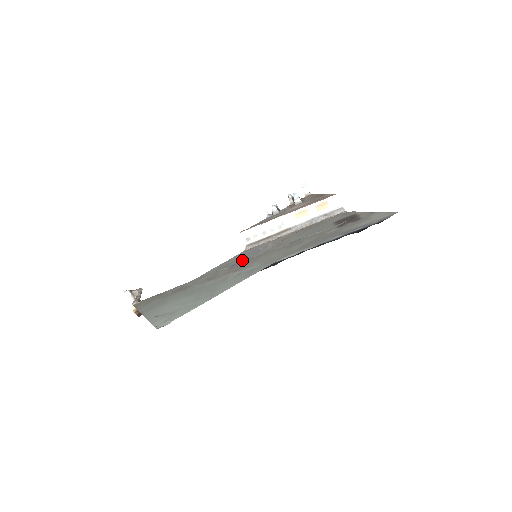
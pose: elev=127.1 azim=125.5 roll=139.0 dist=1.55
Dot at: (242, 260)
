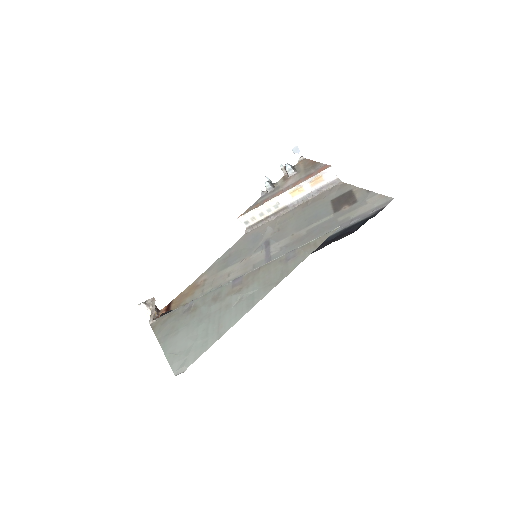
Dot at: (244, 251)
